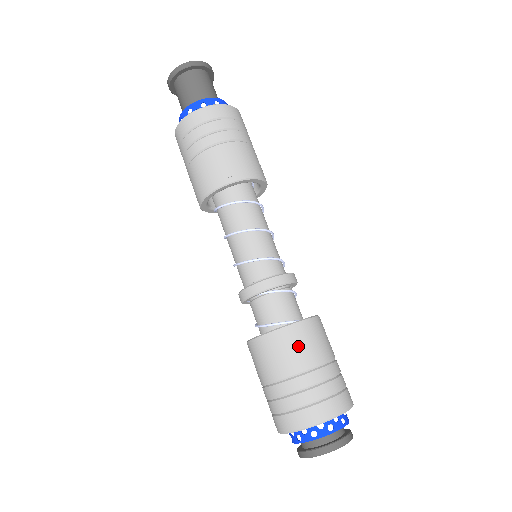
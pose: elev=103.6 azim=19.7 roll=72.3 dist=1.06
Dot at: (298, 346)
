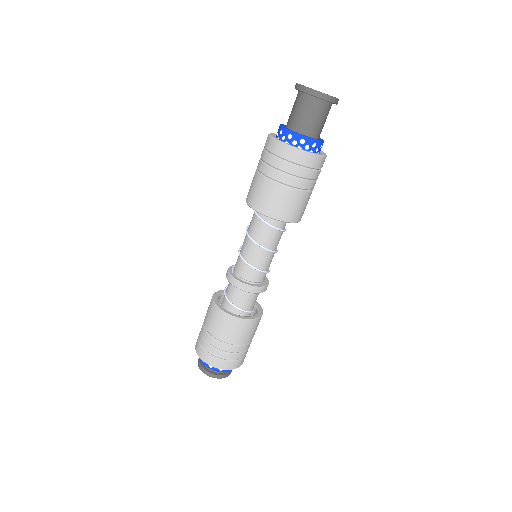
Dot at: (249, 332)
